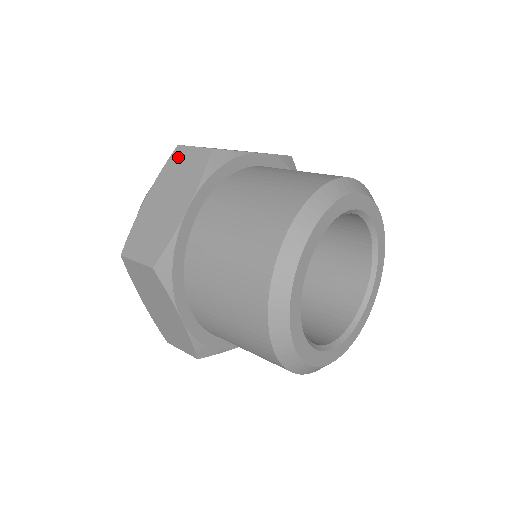
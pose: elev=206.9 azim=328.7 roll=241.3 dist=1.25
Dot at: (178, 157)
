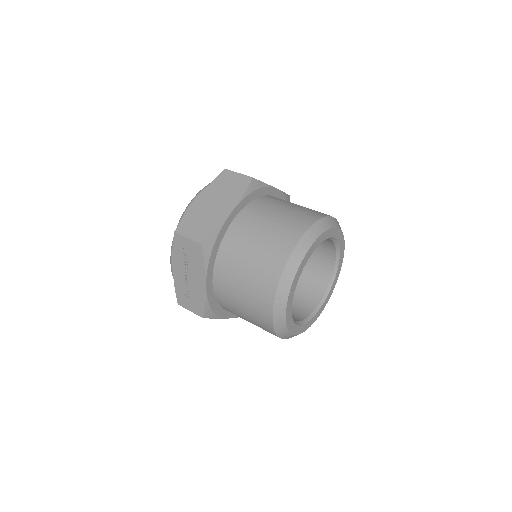
Dot at: occluded
